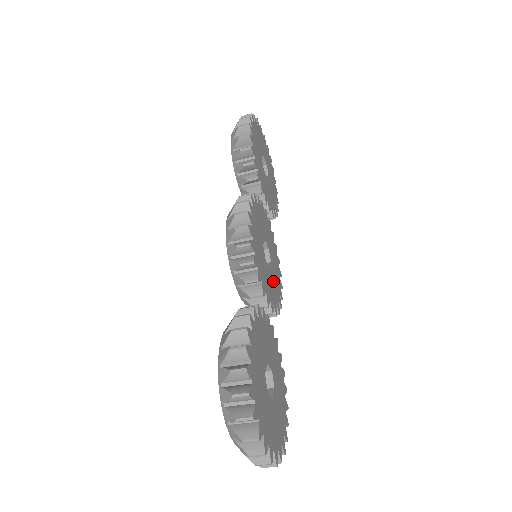
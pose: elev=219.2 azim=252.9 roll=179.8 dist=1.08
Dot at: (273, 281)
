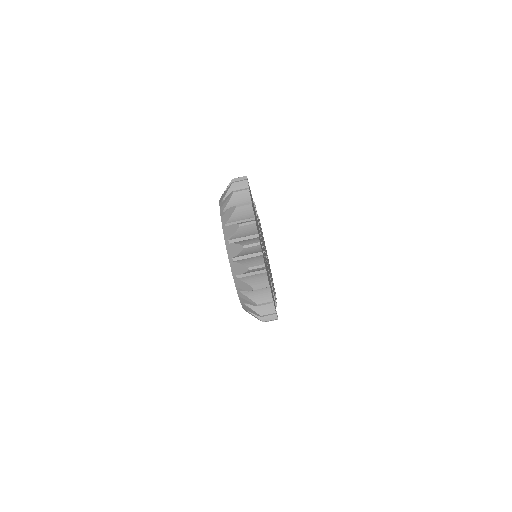
Dot at: occluded
